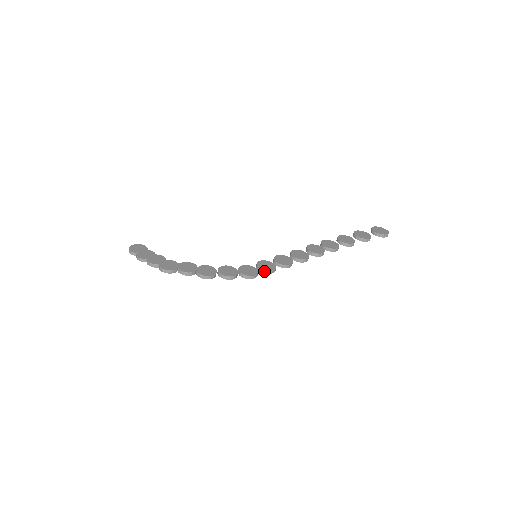
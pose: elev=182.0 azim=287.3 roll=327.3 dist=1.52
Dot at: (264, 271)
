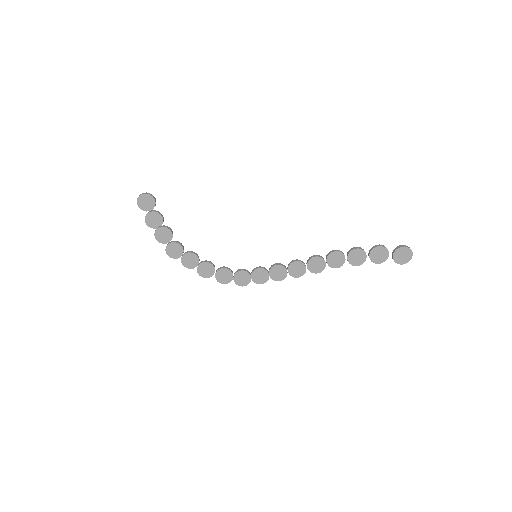
Dot at: (256, 283)
